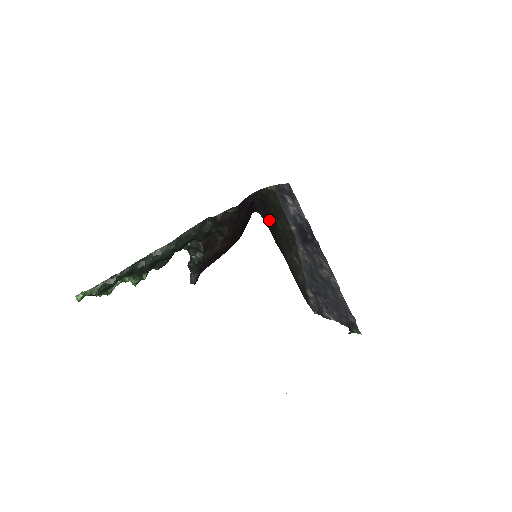
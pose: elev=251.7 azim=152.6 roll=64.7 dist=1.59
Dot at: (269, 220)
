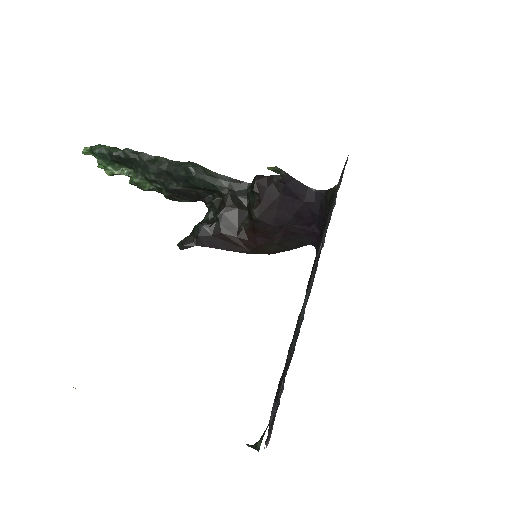
Dot at: occluded
